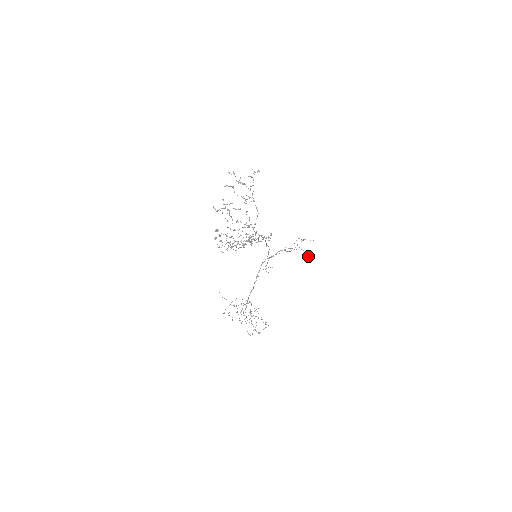
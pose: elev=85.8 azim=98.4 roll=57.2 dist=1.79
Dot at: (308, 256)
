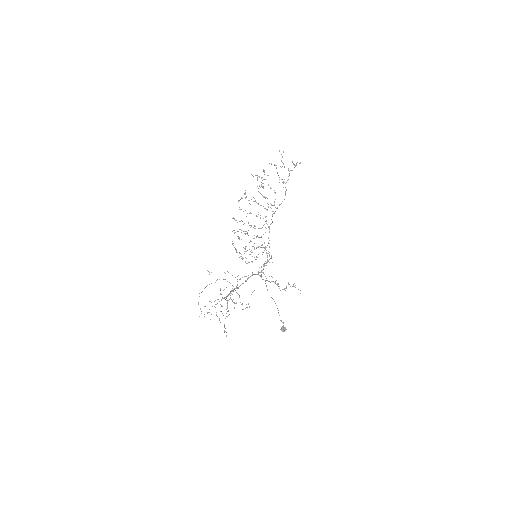
Dot at: (282, 326)
